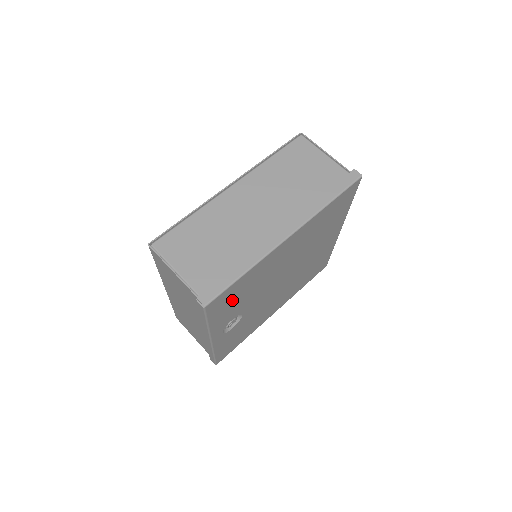
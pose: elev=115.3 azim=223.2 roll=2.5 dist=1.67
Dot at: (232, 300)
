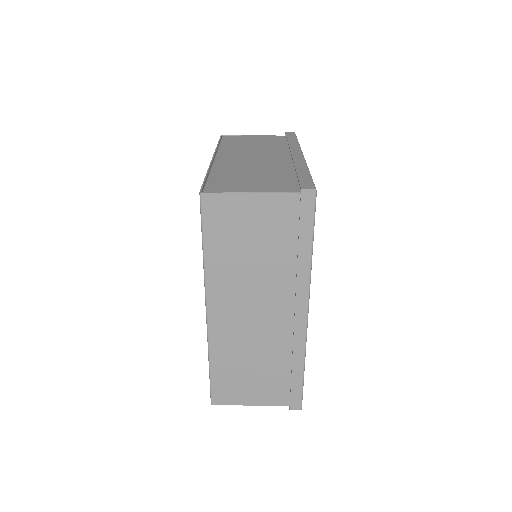
Dot at: occluded
